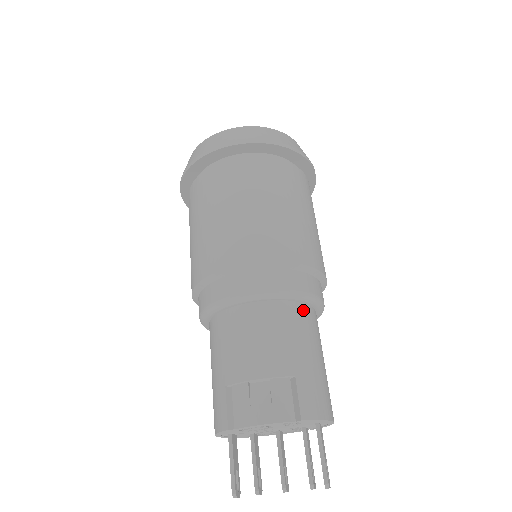
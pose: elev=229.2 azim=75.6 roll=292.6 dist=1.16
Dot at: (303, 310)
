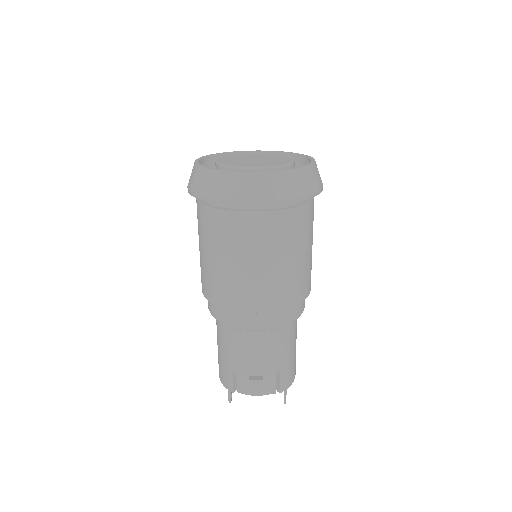
Dot at: (291, 324)
